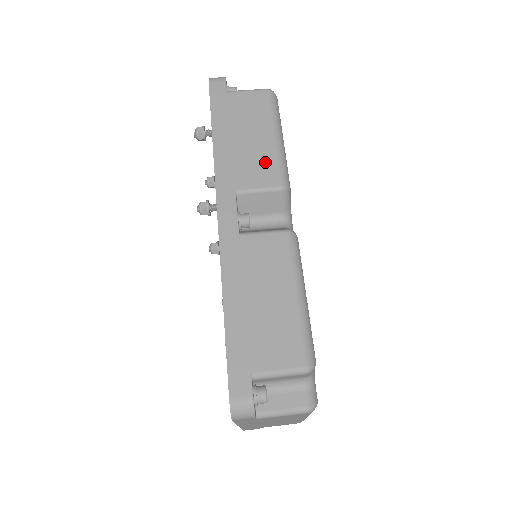
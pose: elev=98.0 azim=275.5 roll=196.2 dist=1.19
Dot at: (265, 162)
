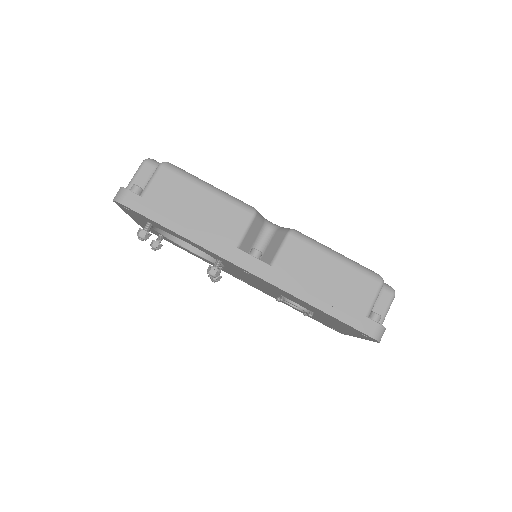
Dot at: (226, 212)
